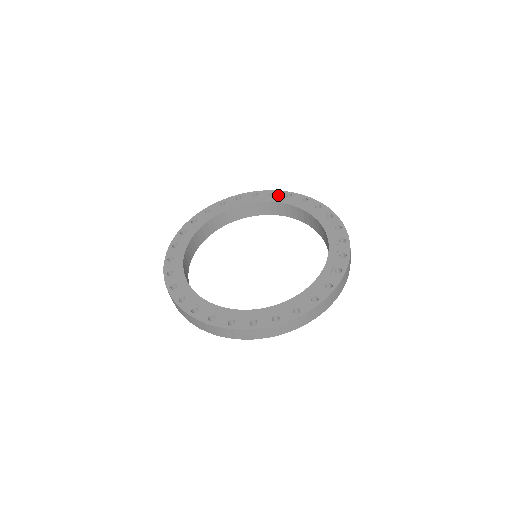
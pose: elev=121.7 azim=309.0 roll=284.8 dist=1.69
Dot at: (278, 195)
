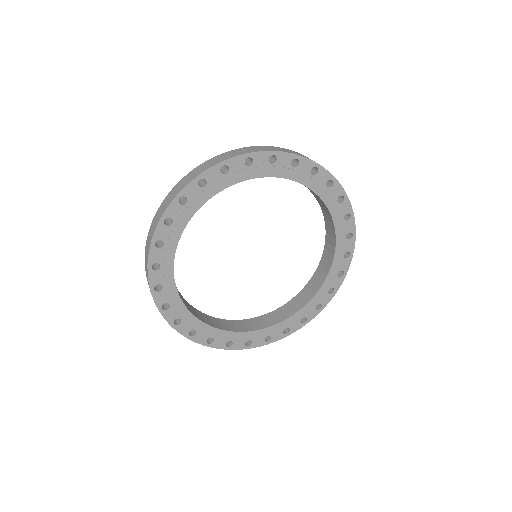
Dot at: (302, 167)
